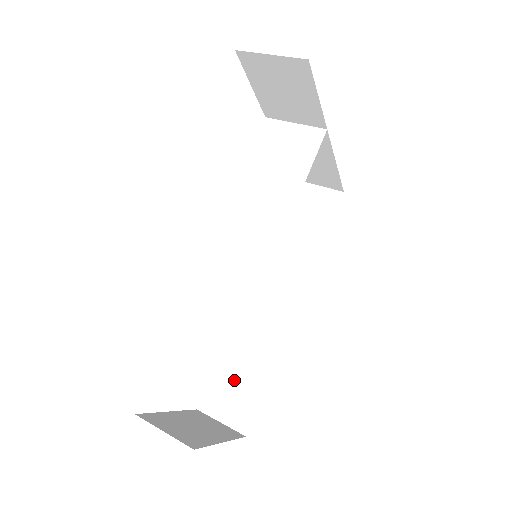
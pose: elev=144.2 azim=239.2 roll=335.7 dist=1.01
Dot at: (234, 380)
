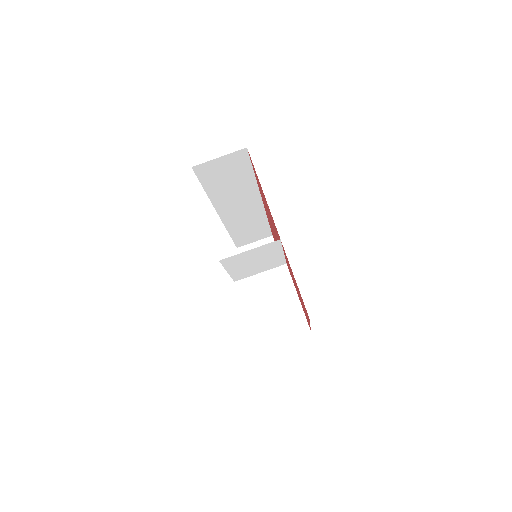
Dot at: (248, 234)
